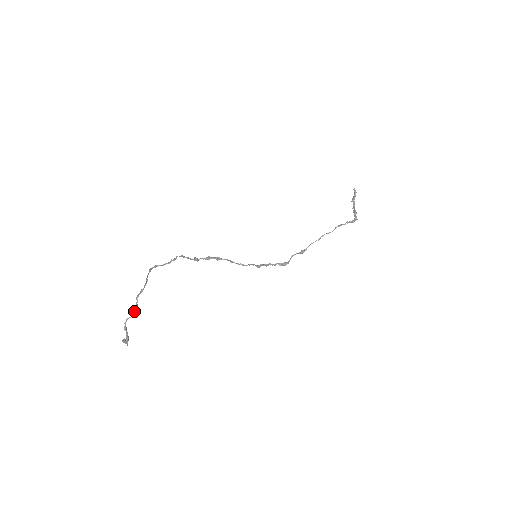
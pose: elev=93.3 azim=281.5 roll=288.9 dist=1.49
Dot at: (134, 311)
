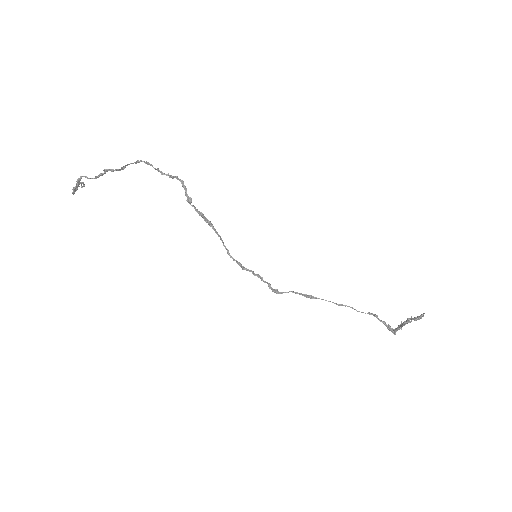
Dot at: (95, 177)
